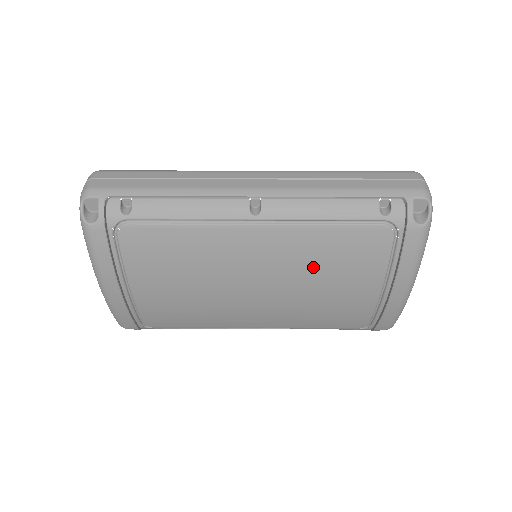
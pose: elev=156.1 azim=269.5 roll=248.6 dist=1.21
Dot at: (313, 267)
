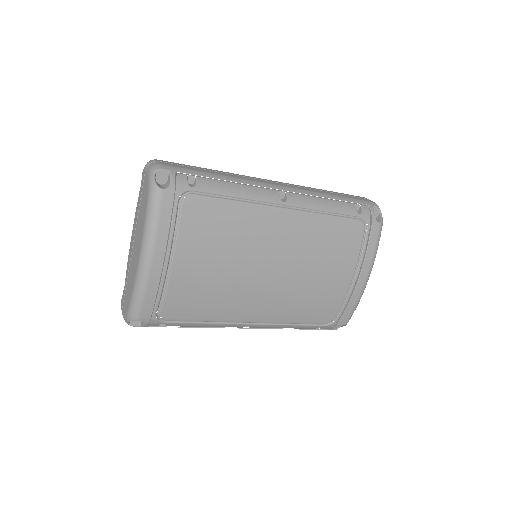
Dot at: (315, 250)
